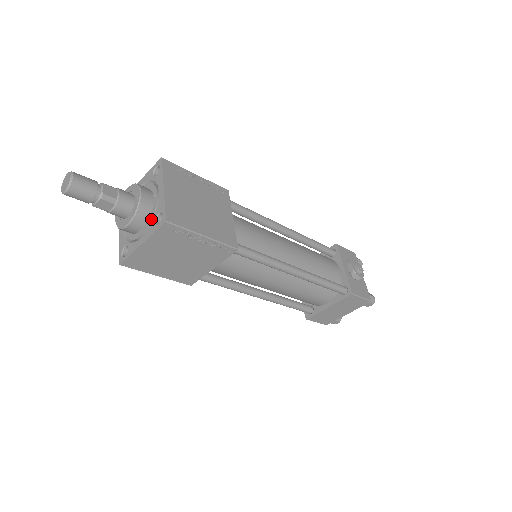
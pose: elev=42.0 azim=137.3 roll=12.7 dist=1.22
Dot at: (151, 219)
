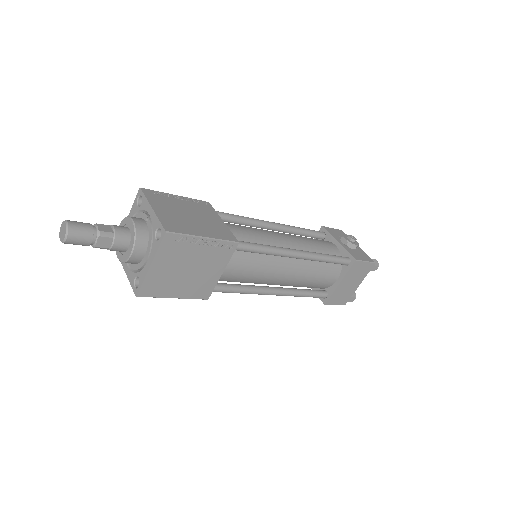
Dot at: (151, 240)
